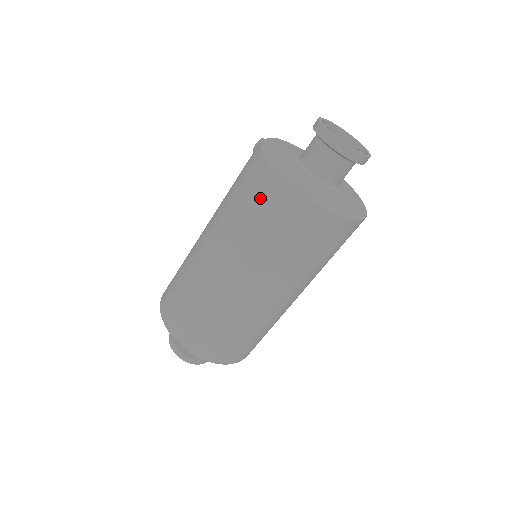
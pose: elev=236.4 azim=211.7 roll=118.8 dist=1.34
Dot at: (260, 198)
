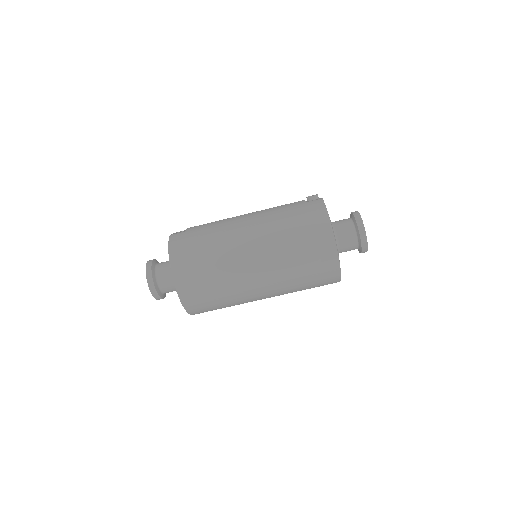
Dot at: (310, 236)
